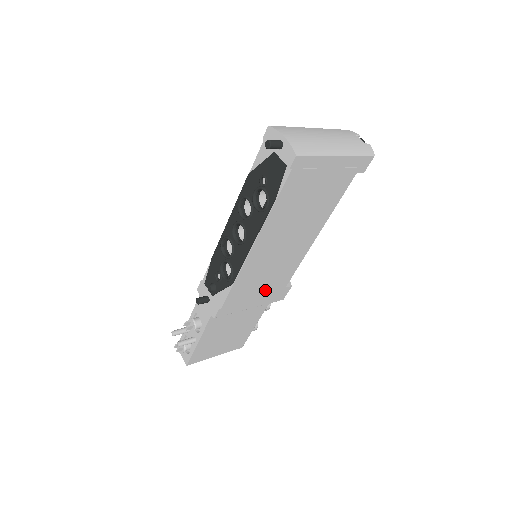
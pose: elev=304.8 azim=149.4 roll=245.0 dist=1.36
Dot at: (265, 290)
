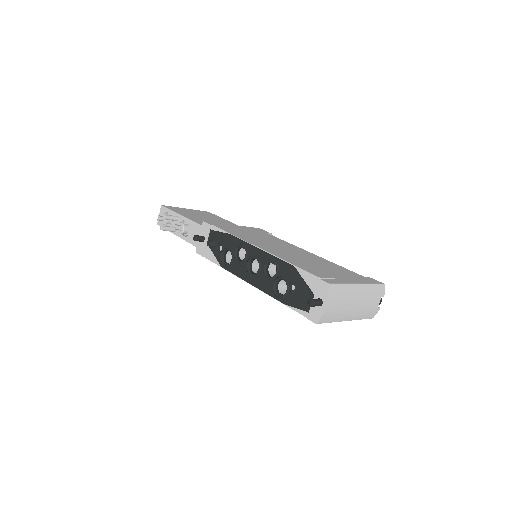
Dot at: occluded
